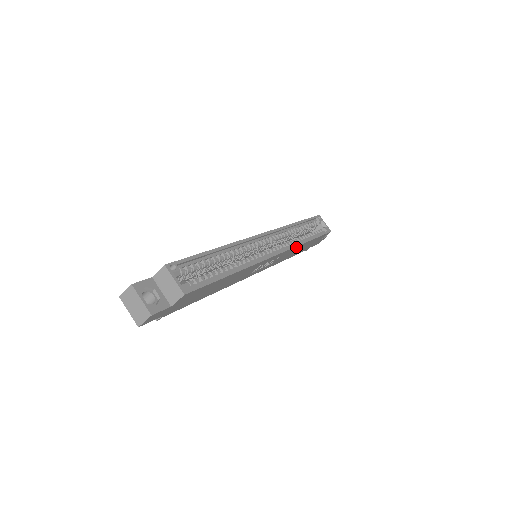
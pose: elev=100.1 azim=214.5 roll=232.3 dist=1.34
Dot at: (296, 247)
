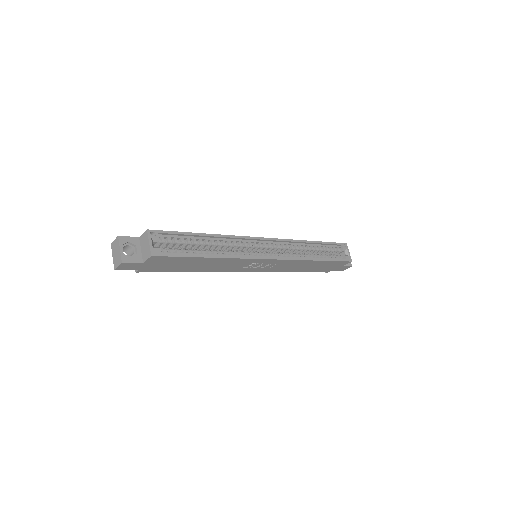
Dot at: (299, 261)
